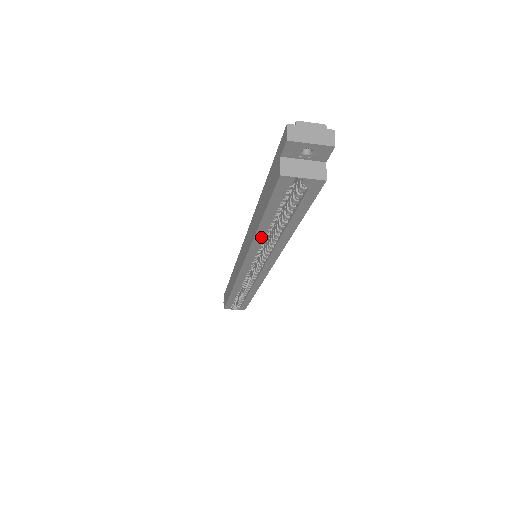
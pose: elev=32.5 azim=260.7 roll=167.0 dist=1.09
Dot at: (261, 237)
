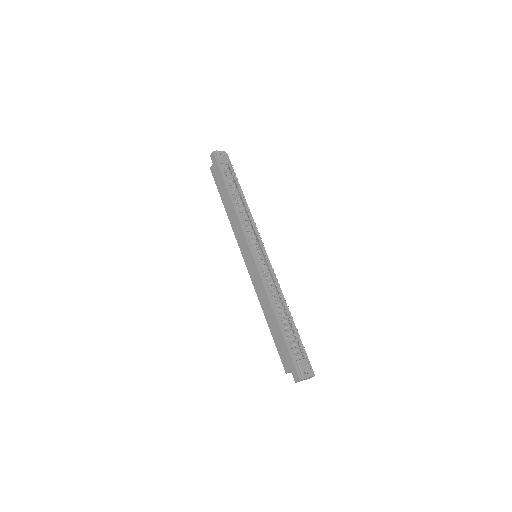
Dot at: occluded
